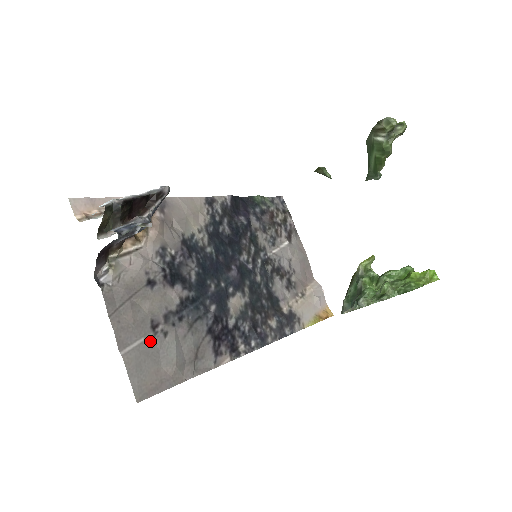
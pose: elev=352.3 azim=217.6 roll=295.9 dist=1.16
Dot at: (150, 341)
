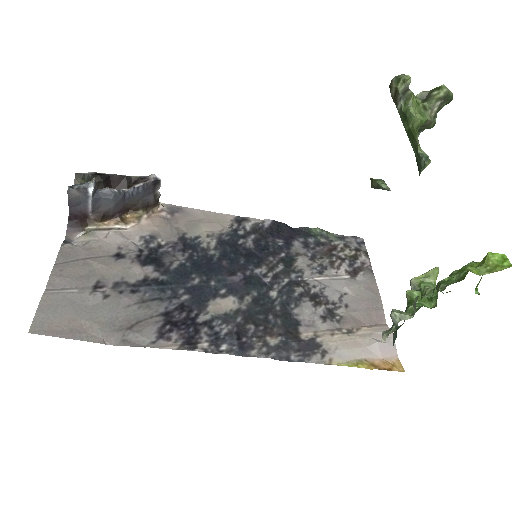
Dot at: (83, 295)
